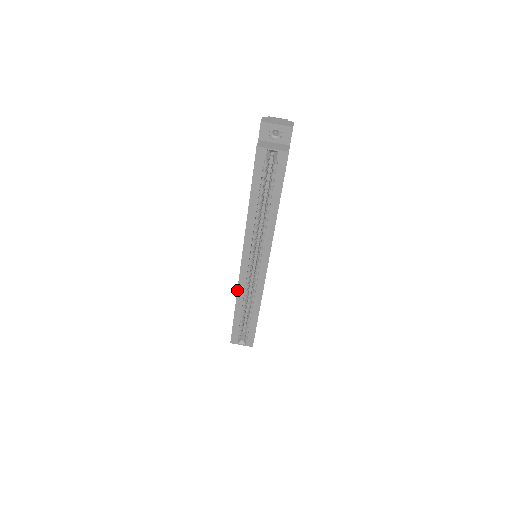
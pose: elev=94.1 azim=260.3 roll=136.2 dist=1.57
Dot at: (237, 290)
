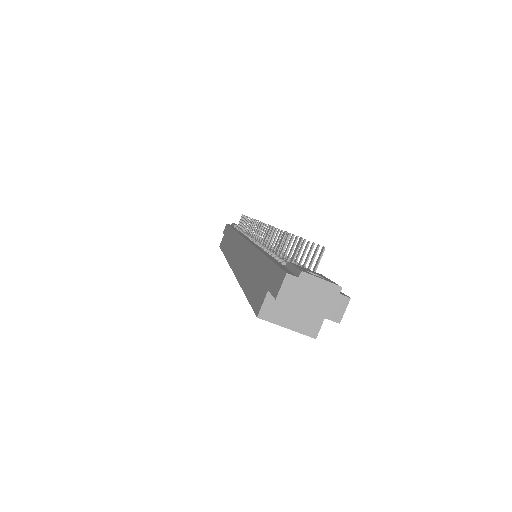
Dot at: (226, 259)
